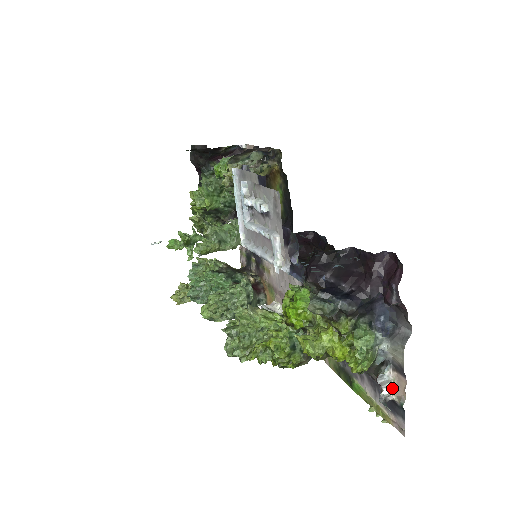
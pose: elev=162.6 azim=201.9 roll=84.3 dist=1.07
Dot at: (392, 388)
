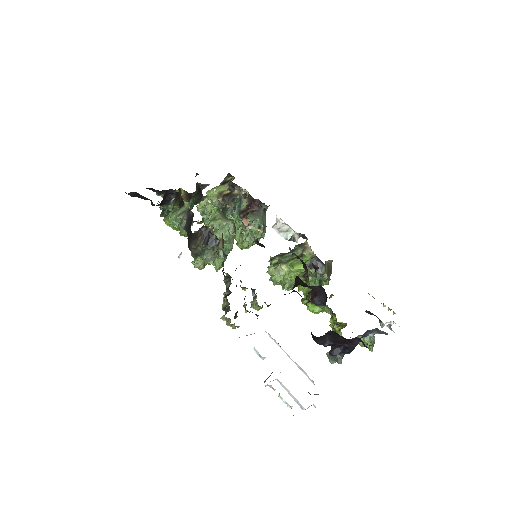
Dot at: (390, 322)
